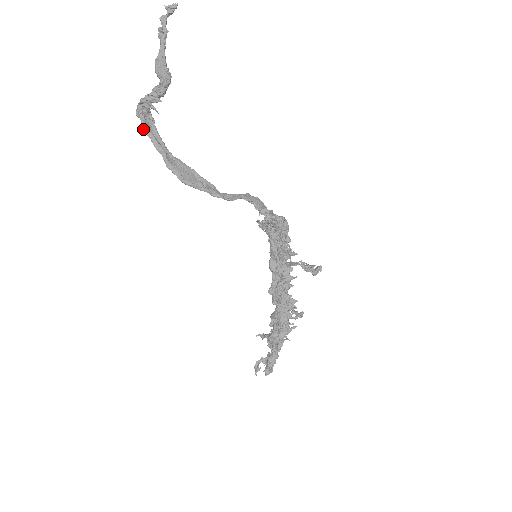
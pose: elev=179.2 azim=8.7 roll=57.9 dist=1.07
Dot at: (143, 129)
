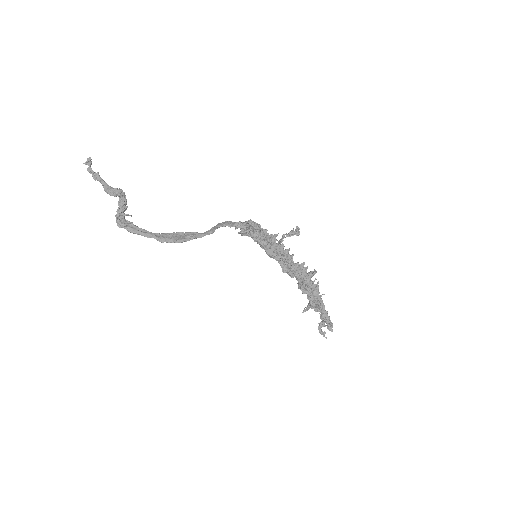
Dot at: (130, 232)
